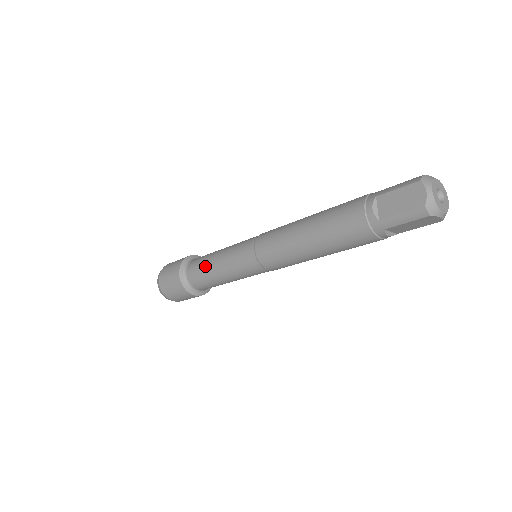
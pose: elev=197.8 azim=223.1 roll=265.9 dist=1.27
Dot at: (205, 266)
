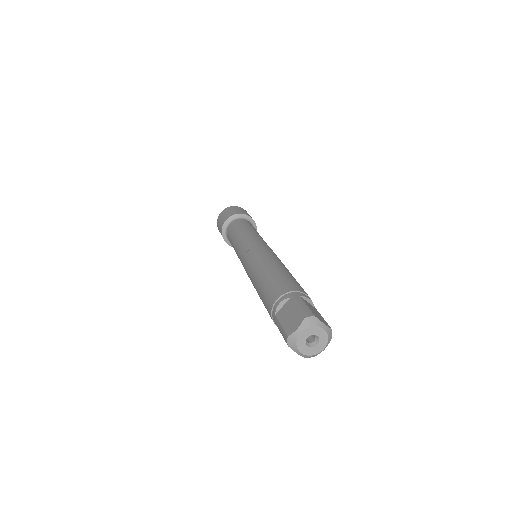
Dot at: (234, 231)
